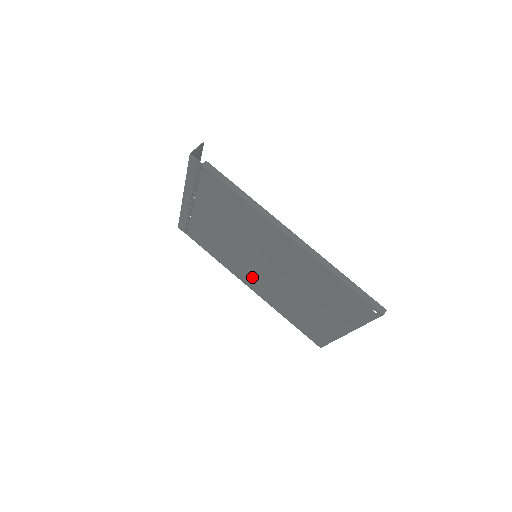
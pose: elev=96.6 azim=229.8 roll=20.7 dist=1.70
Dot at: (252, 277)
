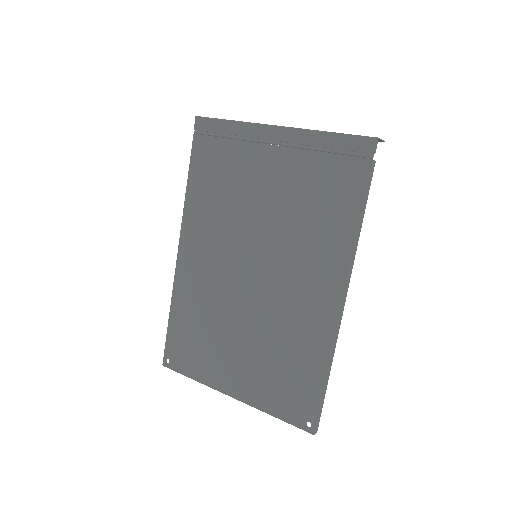
Dot at: (206, 253)
